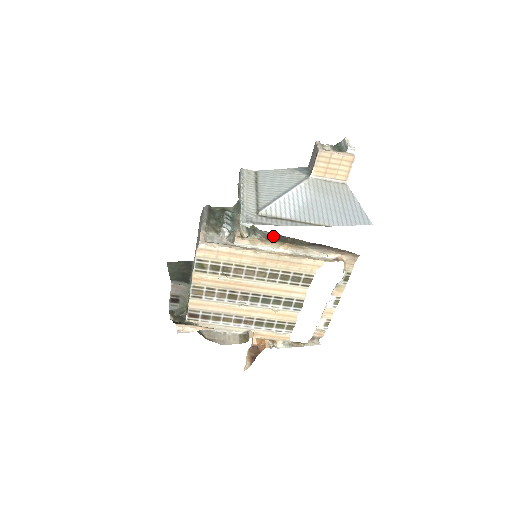
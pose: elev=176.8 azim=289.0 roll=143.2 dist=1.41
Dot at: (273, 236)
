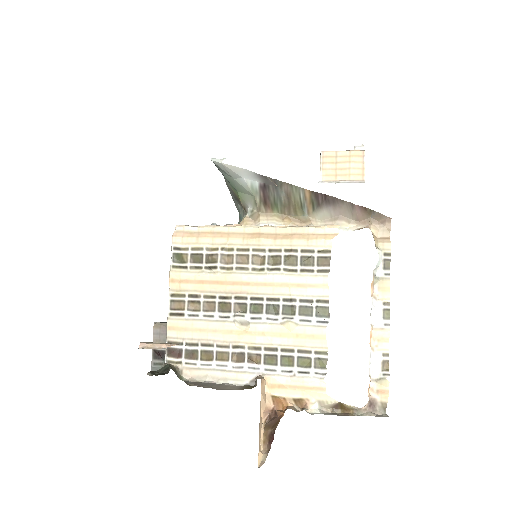
Dot at: (261, 192)
